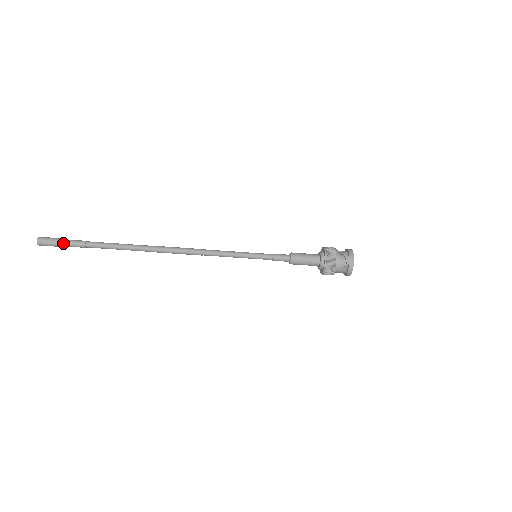
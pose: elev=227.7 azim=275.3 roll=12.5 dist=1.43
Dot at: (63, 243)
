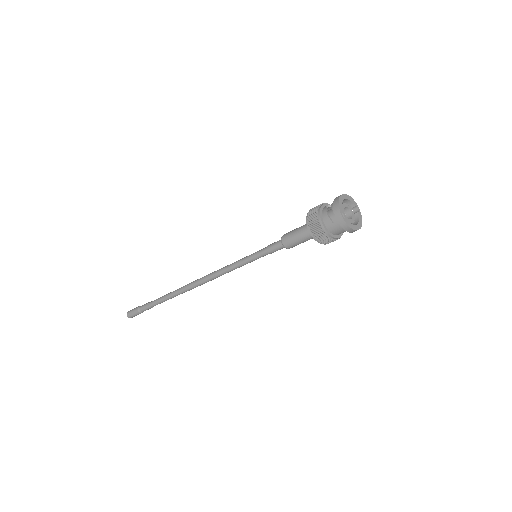
Dot at: (138, 309)
